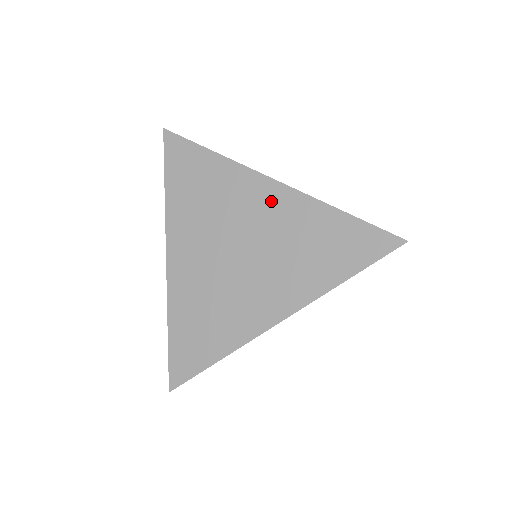
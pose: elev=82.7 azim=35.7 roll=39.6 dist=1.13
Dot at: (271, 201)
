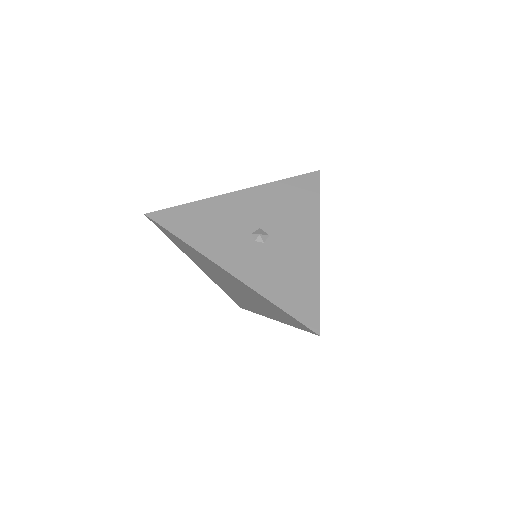
Dot at: (234, 280)
